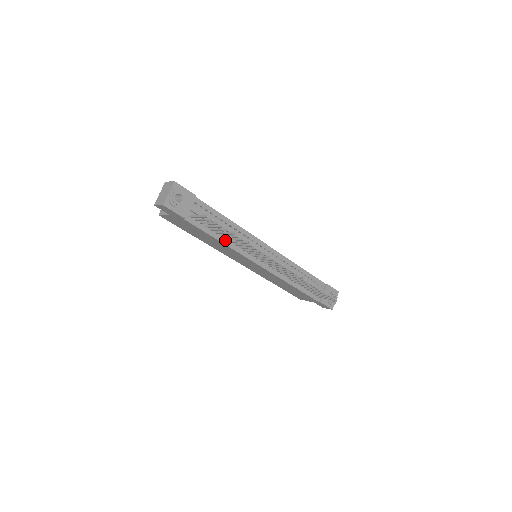
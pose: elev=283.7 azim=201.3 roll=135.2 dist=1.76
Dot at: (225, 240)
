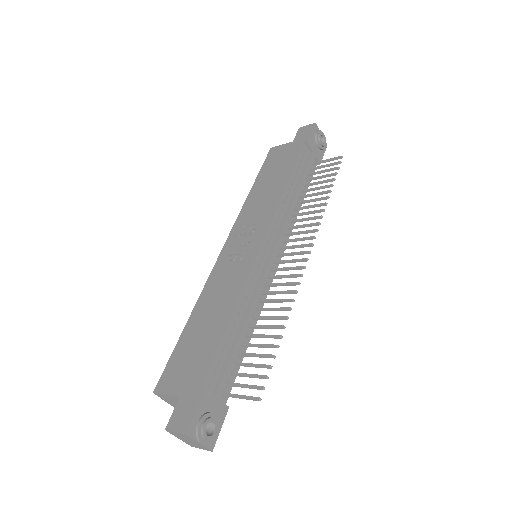
Dot at: (250, 328)
